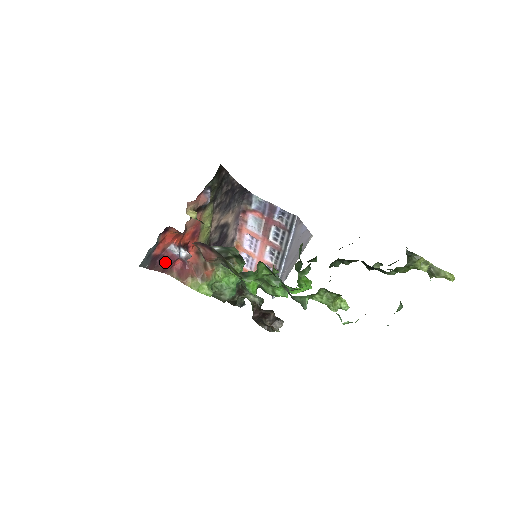
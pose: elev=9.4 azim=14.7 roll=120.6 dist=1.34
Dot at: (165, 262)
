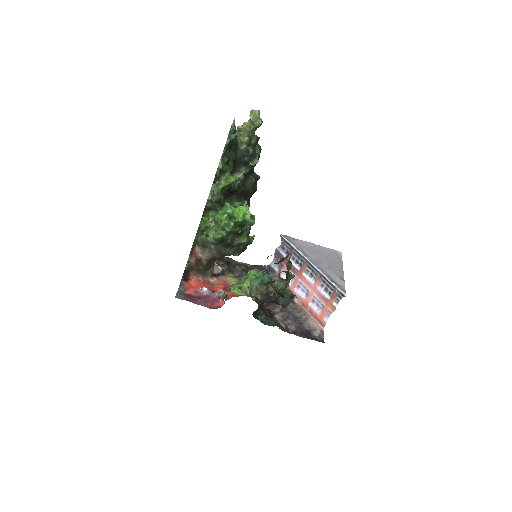
Dot at: (204, 300)
